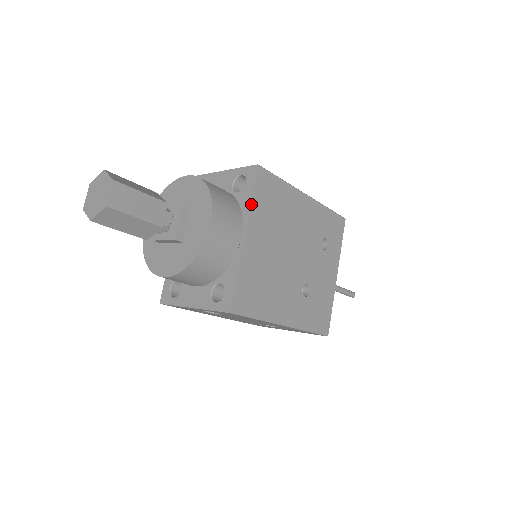
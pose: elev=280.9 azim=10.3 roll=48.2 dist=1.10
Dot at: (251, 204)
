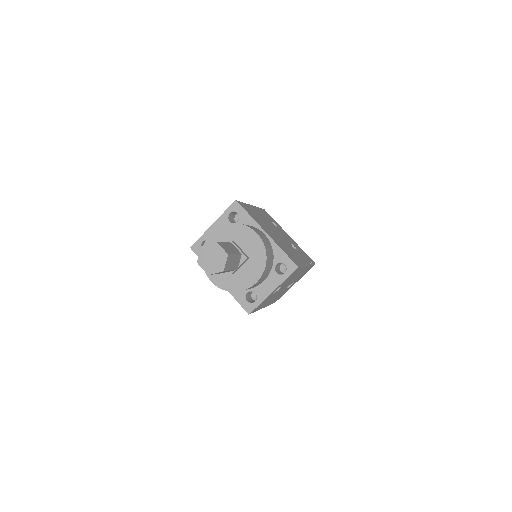
Dot at: (253, 218)
